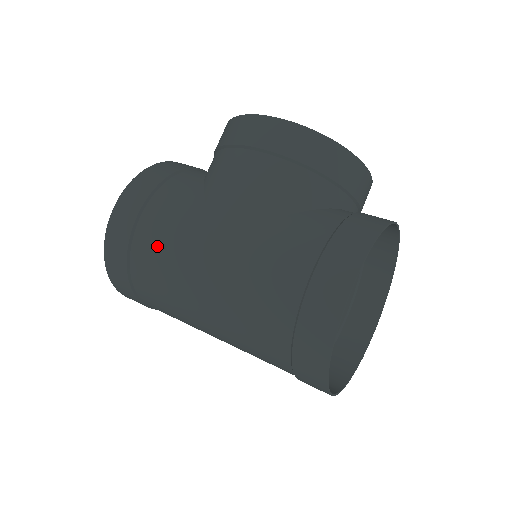
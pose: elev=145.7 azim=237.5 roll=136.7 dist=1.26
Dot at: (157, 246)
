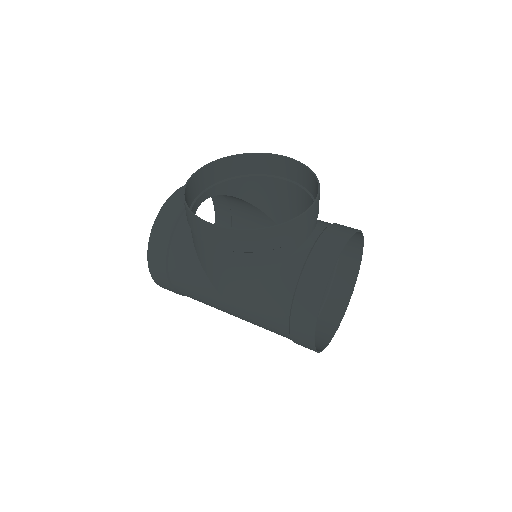
Dot at: (191, 295)
